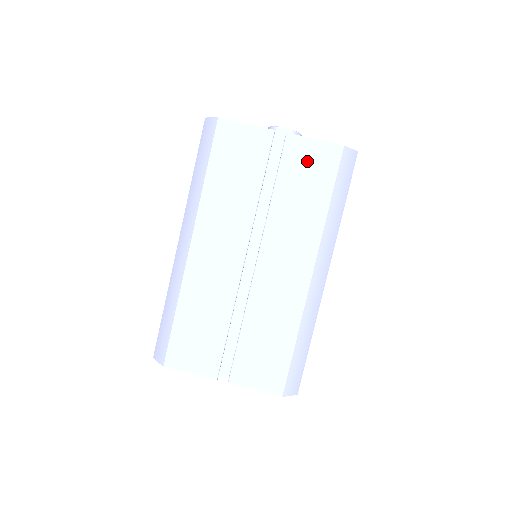
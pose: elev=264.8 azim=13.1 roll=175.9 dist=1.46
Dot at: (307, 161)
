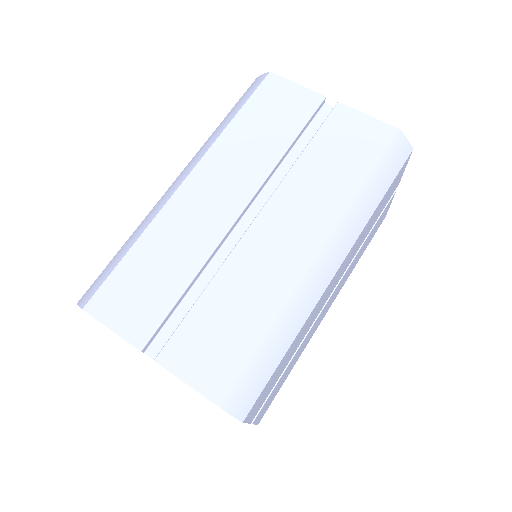
Dot at: (352, 133)
